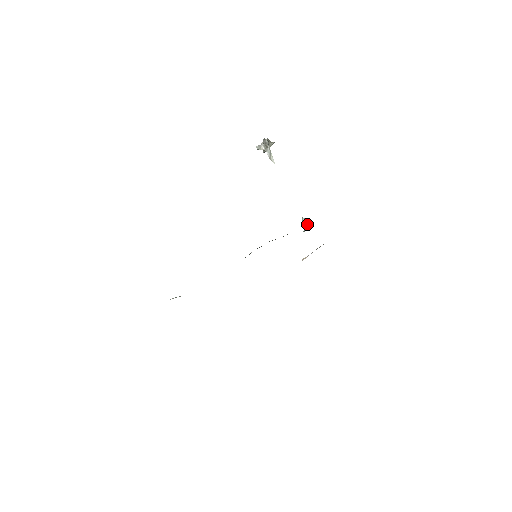
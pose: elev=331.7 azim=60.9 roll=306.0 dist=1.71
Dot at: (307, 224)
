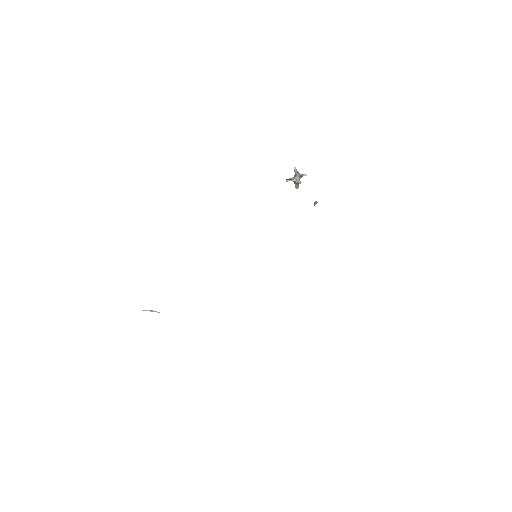
Dot at: (317, 202)
